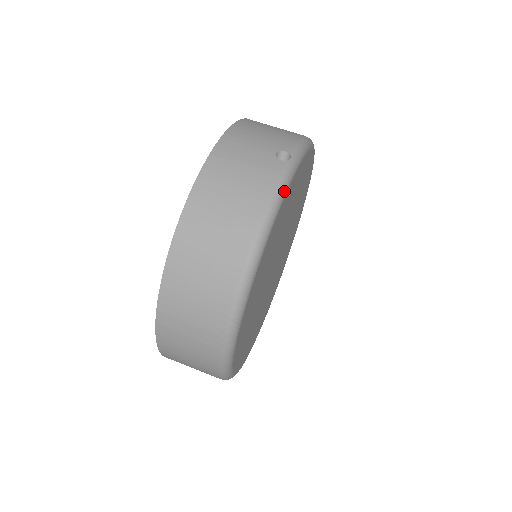
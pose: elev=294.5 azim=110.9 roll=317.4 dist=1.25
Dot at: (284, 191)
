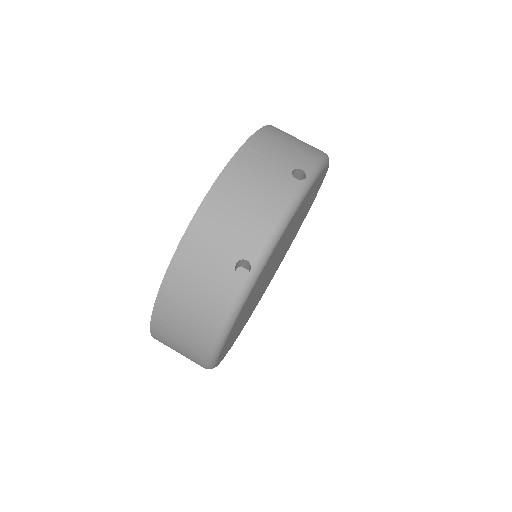
Dot at: (239, 308)
